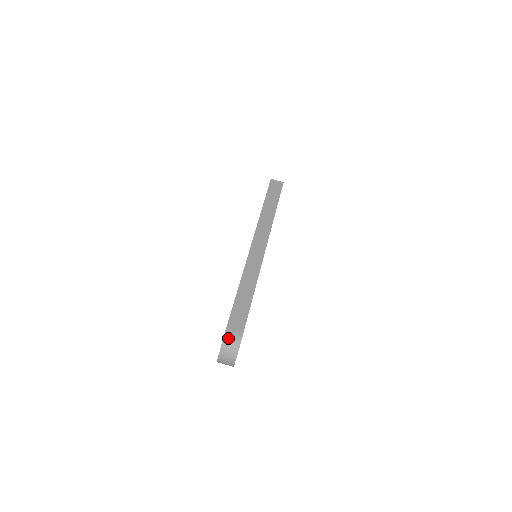
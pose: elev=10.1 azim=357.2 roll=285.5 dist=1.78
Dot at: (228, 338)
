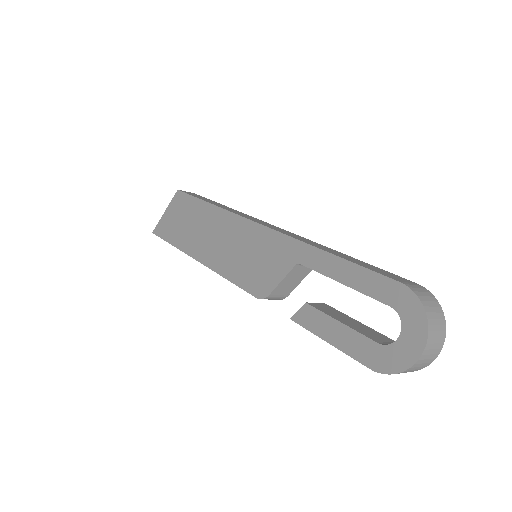
Dot at: (419, 293)
